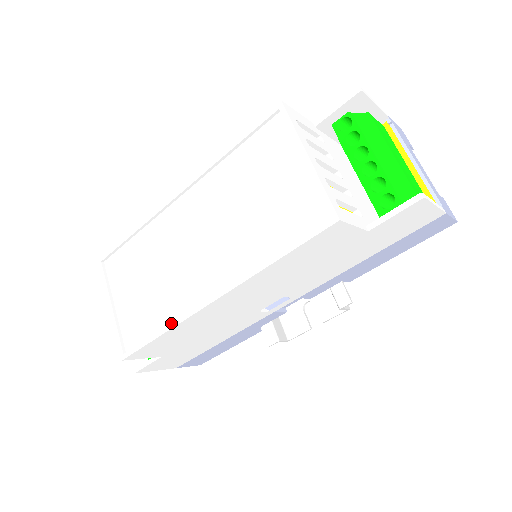
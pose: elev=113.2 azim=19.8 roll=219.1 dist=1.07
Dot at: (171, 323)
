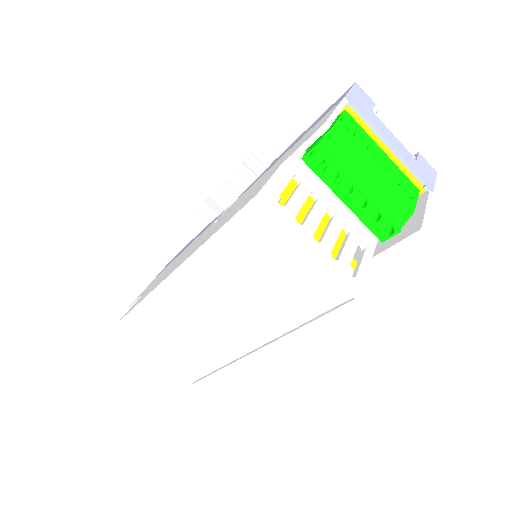
Dot at: (227, 366)
